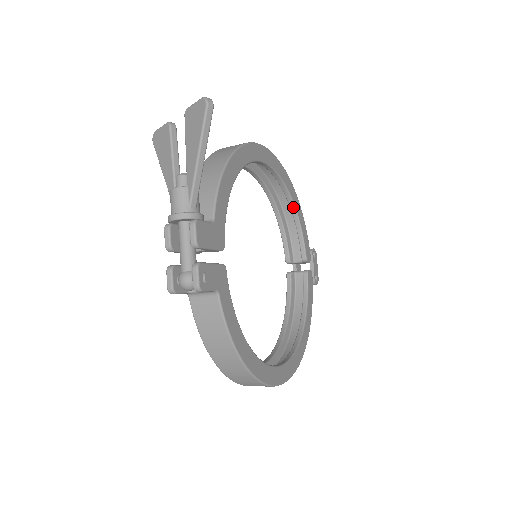
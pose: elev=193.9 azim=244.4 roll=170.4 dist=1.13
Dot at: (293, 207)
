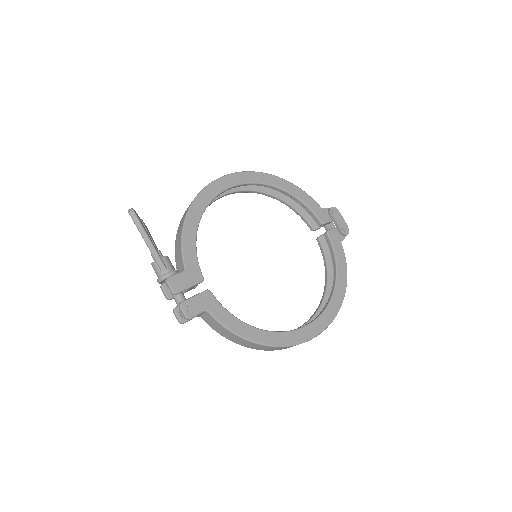
Dot at: (286, 193)
